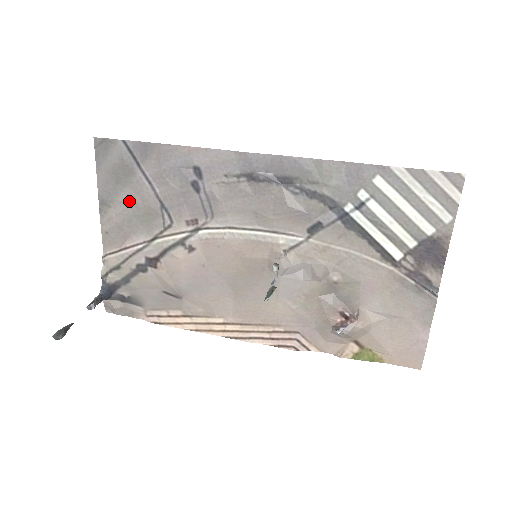
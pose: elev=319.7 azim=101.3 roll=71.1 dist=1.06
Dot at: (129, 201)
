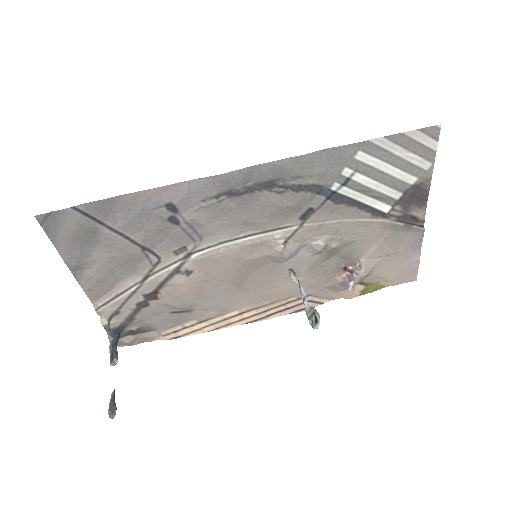
Dot at: (104, 257)
